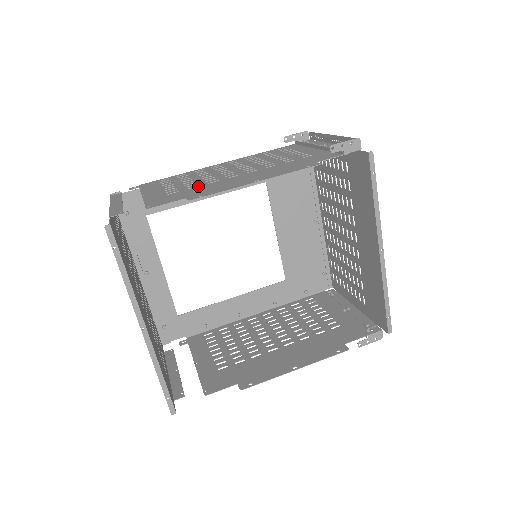
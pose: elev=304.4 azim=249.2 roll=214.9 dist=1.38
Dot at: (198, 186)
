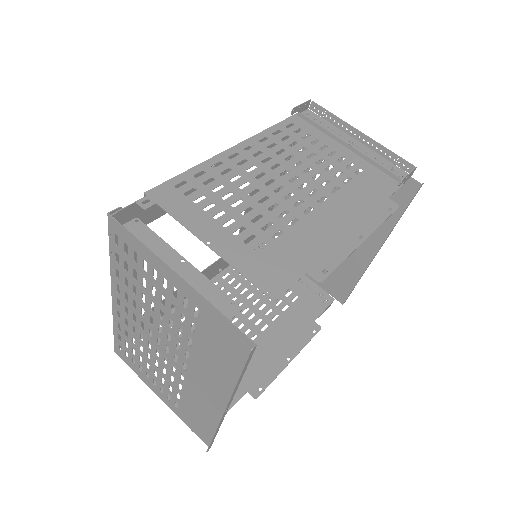
Dot at: (283, 232)
